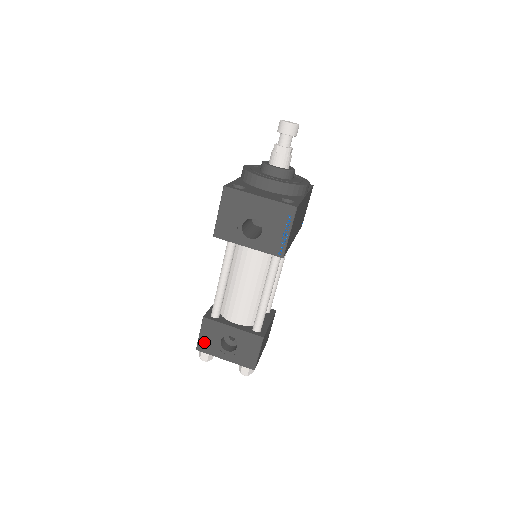
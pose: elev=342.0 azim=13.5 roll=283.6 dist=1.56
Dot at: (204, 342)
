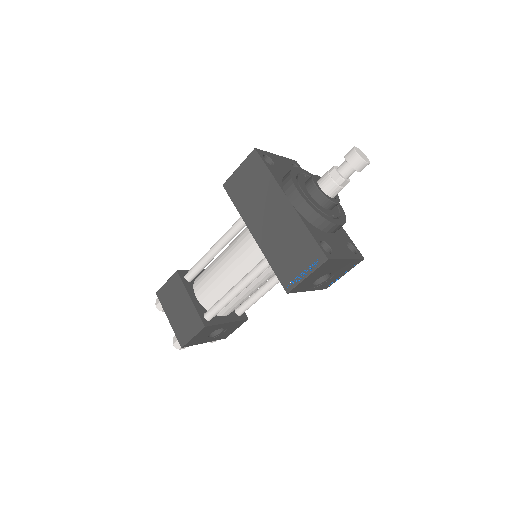
Dot at: (193, 341)
